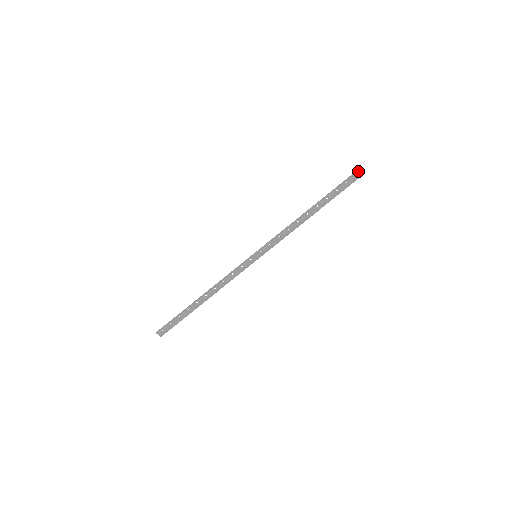
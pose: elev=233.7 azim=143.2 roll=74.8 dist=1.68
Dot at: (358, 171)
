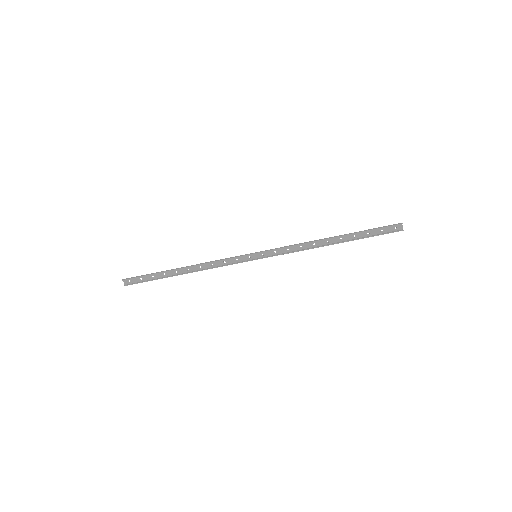
Dot at: (398, 224)
